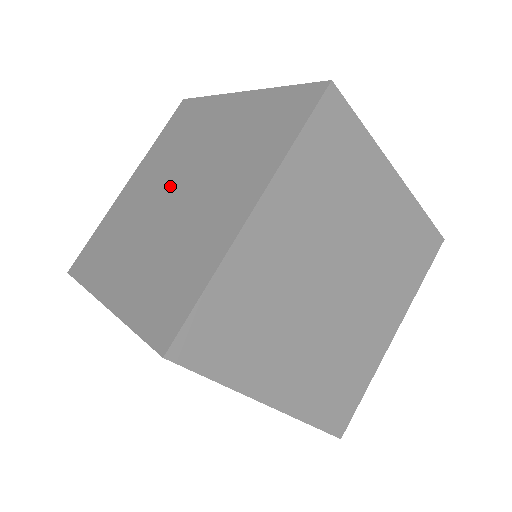
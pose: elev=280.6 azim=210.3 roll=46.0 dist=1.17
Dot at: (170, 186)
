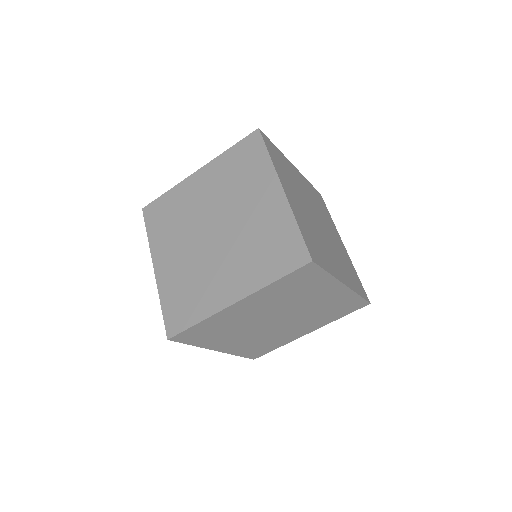
Dot at: (203, 234)
